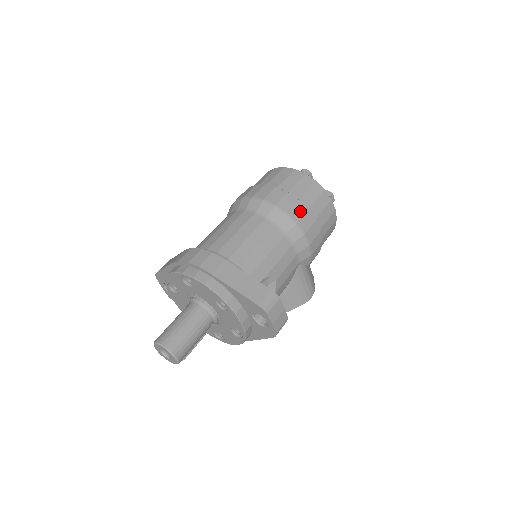
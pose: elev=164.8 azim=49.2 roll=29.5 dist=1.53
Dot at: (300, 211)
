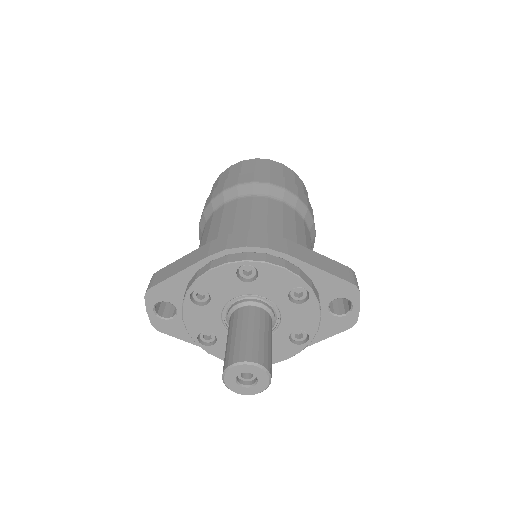
Dot at: (304, 197)
